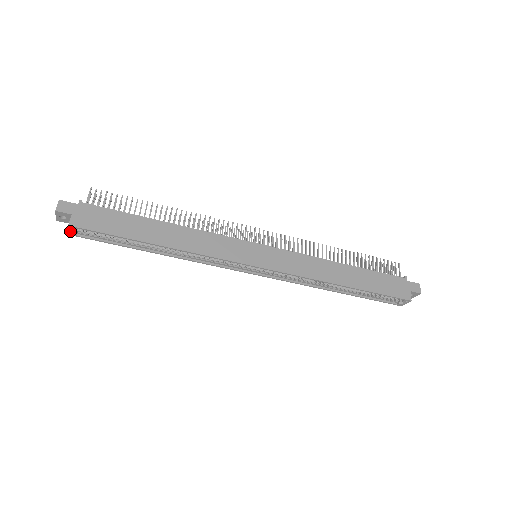
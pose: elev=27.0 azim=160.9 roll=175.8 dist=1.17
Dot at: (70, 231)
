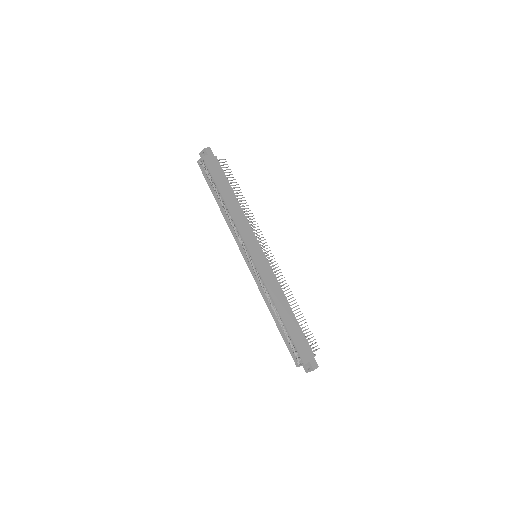
Dot at: (200, 160)
